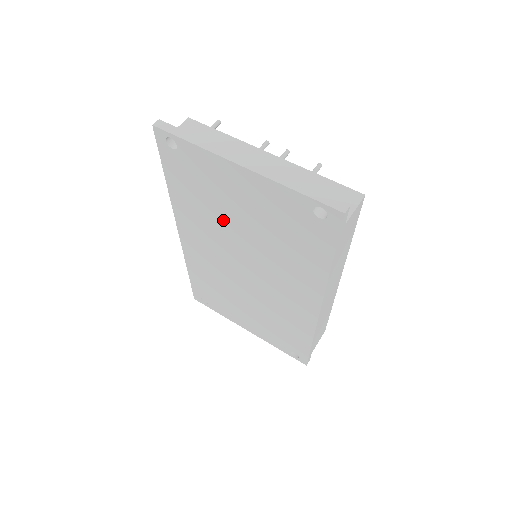
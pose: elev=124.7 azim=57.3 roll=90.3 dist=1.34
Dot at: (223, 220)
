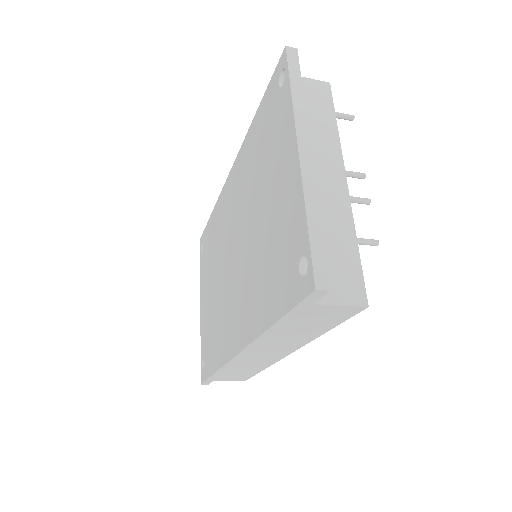
Dot at: (255, 191)
